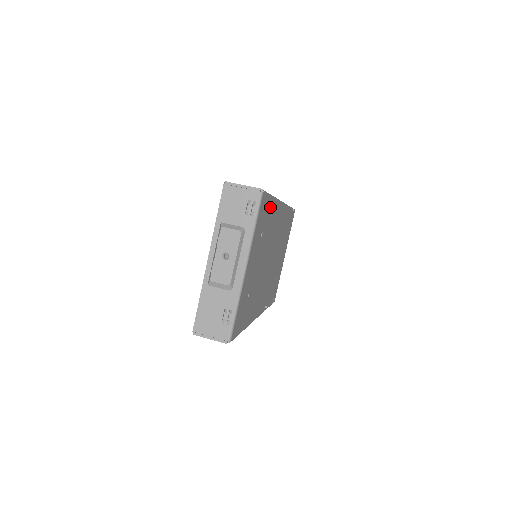
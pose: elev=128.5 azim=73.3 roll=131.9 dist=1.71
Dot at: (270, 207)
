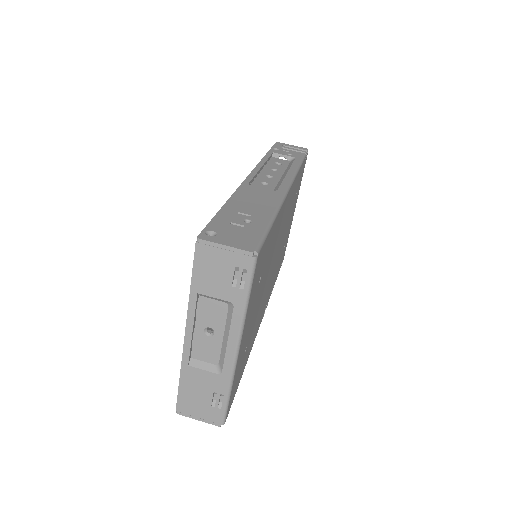
Dot at: (271, 235)
